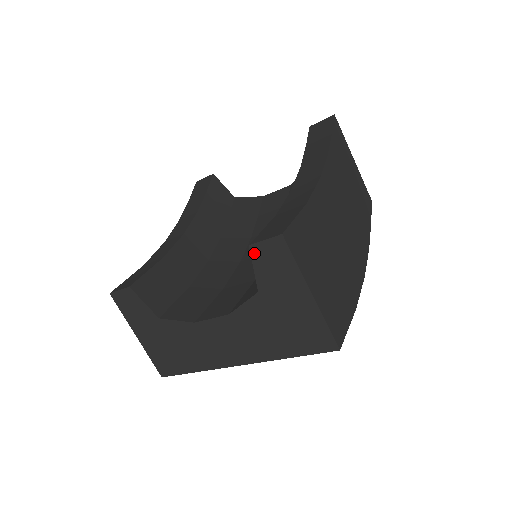
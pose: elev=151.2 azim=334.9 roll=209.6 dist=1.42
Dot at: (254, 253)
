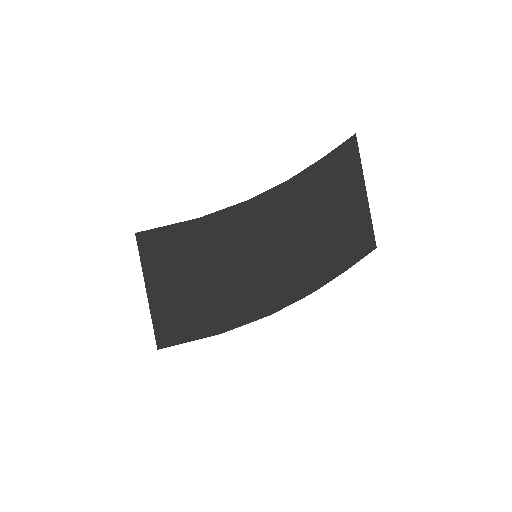
Dot at: occluded
